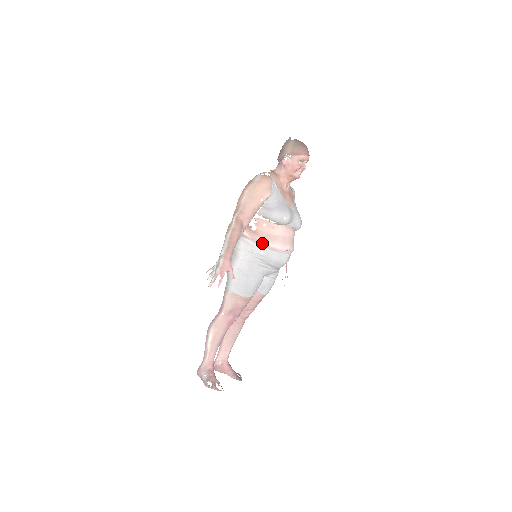
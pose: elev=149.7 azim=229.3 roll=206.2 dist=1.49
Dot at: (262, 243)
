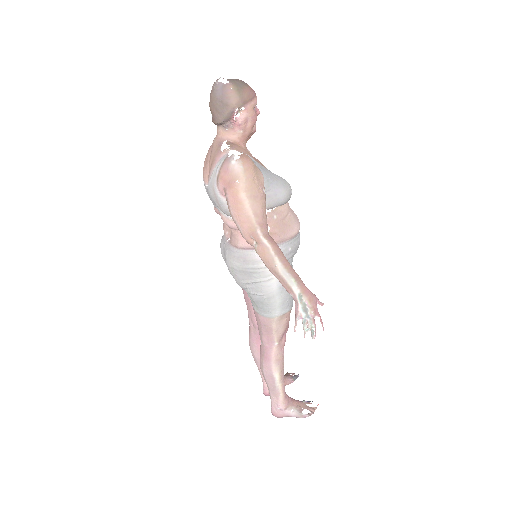
Dot at: (286, 239)
